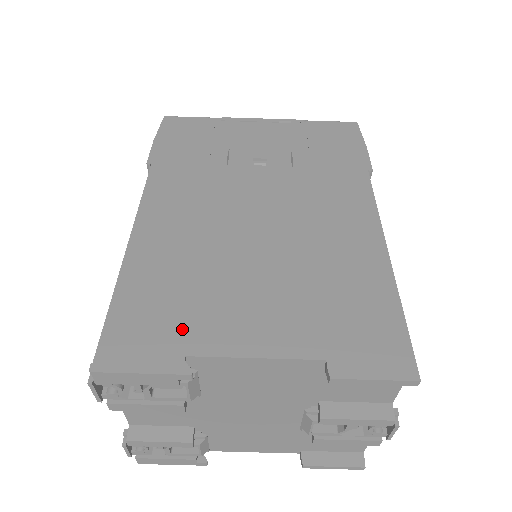
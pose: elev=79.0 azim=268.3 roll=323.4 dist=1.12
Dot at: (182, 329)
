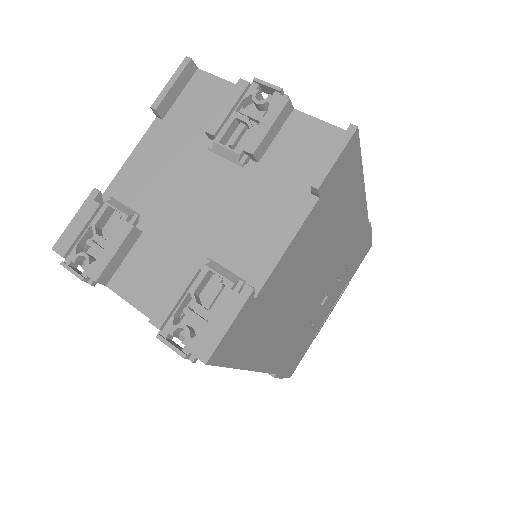
Dot at: occluded
